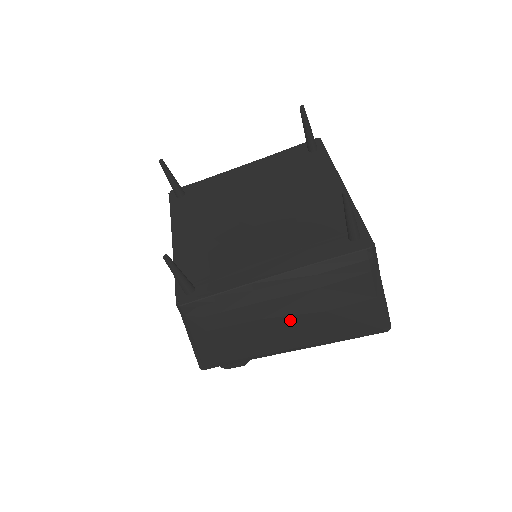
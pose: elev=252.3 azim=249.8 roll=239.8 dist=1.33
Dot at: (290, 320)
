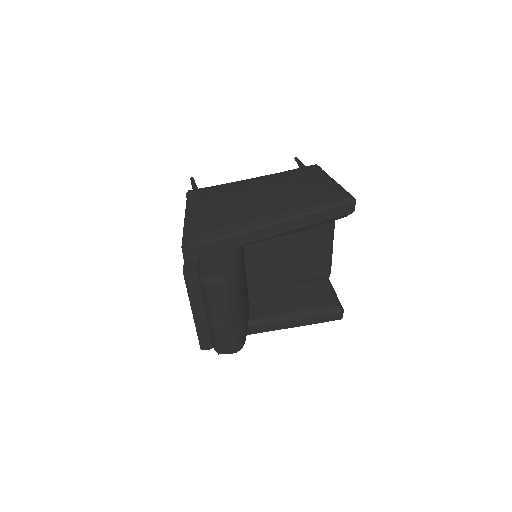
Dot at: (264, 192)
